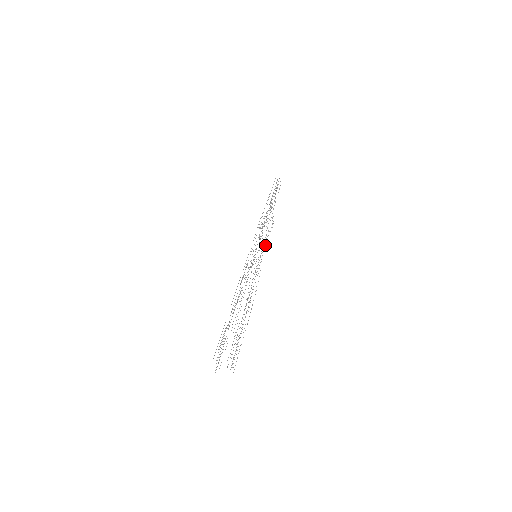
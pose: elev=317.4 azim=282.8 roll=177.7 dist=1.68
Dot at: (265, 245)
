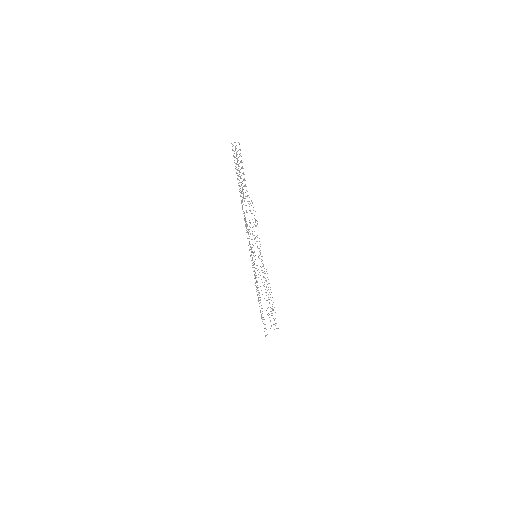
Dot at: occluded
